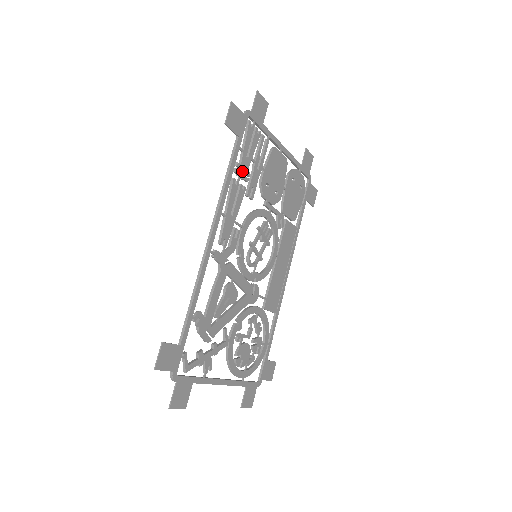
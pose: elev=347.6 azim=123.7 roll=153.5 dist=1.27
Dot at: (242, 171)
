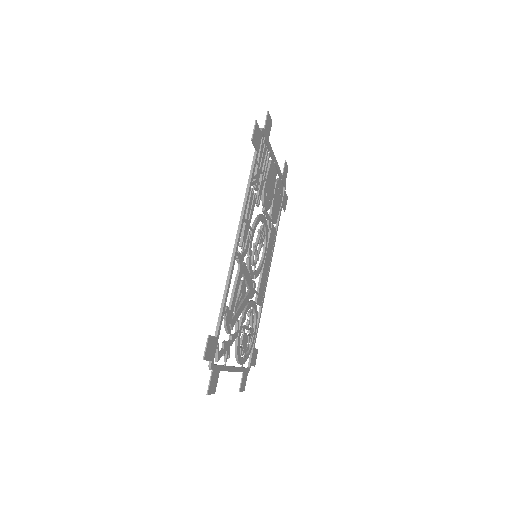
Dot at: (256, 181)
